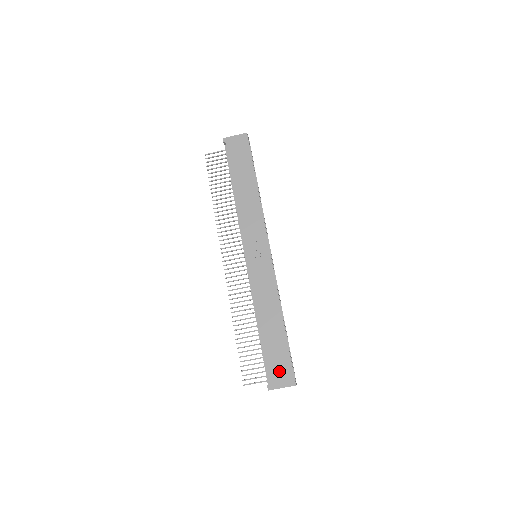
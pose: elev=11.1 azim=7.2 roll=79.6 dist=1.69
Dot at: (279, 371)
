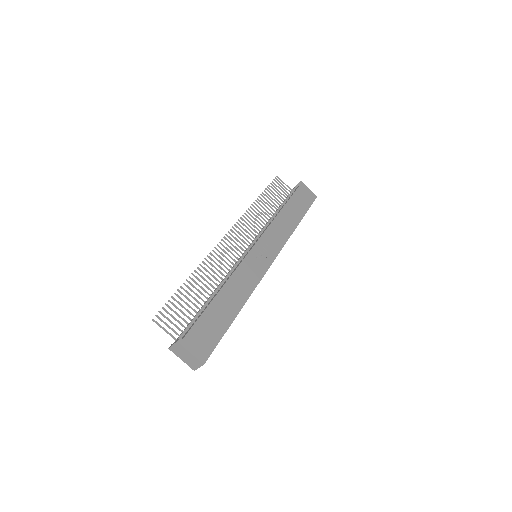
Dot at: (202, 338)
